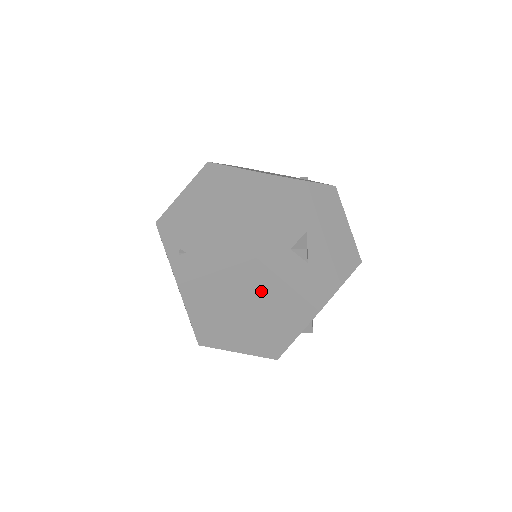
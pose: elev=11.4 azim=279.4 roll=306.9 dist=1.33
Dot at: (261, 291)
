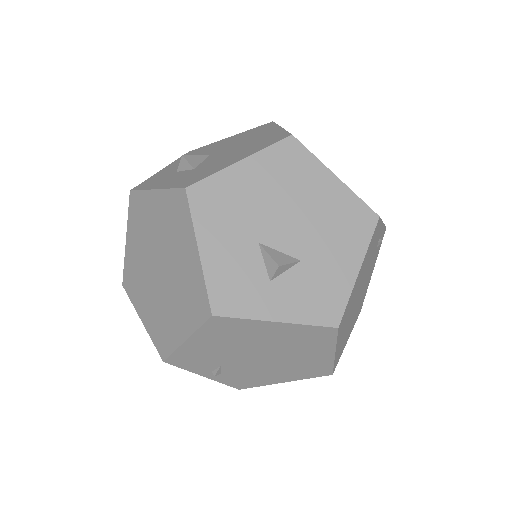
Dot at: (149, 223)
